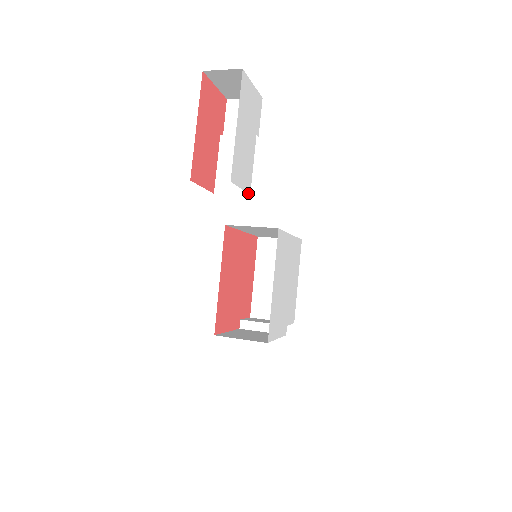
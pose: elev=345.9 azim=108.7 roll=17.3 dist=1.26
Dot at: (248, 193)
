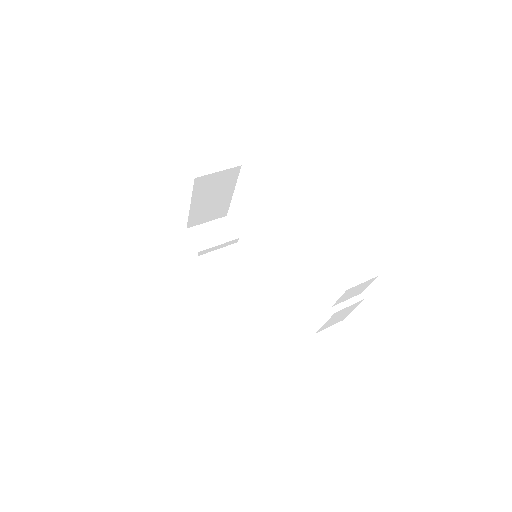
Dot at: (345, 325)
